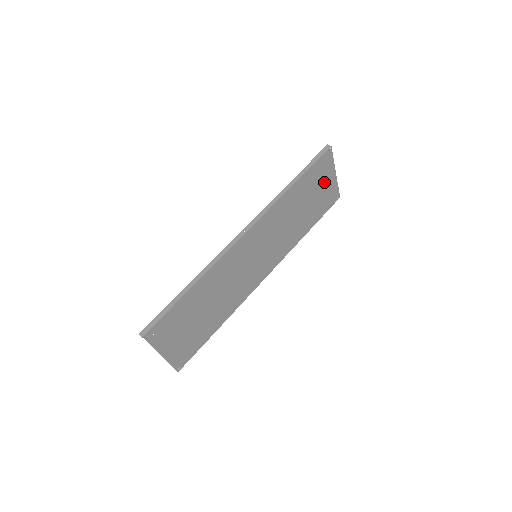
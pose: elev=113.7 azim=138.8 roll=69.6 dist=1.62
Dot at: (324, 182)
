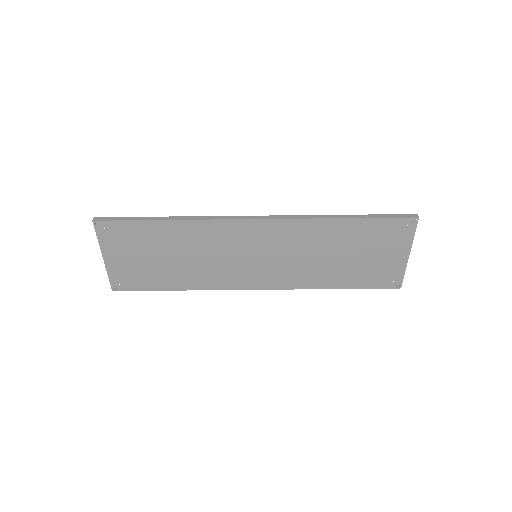
Dot at: (387, 251)
